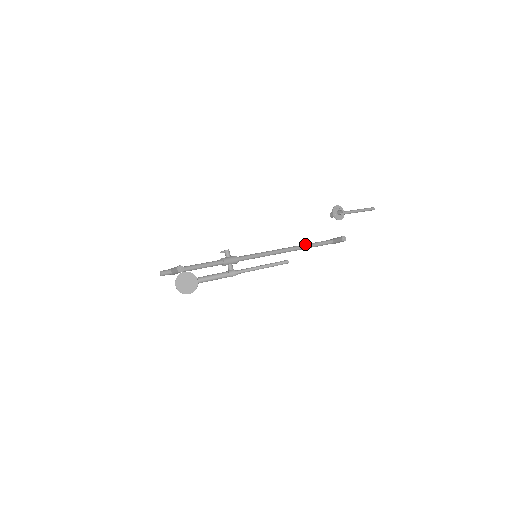
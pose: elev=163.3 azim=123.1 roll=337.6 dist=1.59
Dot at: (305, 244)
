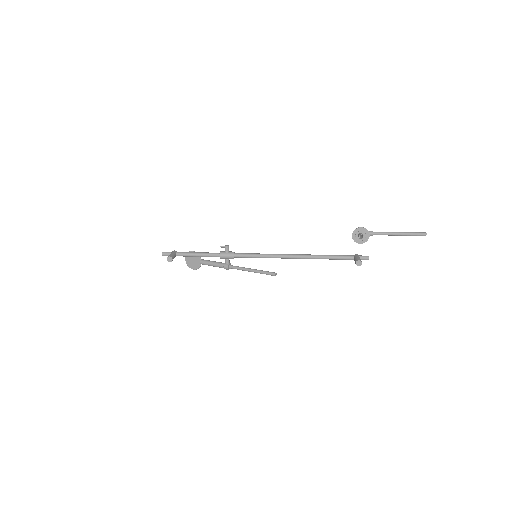
Dot at: (317, 255)
